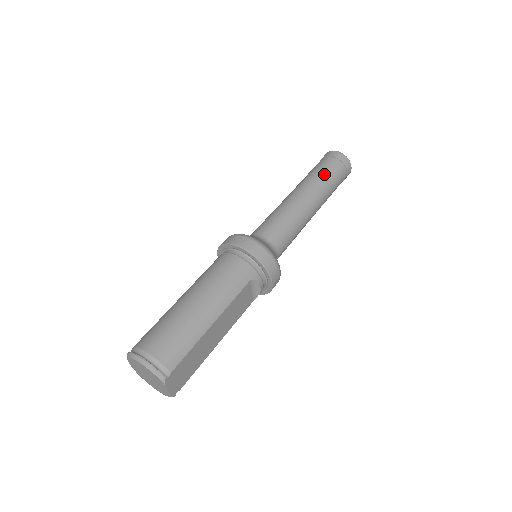
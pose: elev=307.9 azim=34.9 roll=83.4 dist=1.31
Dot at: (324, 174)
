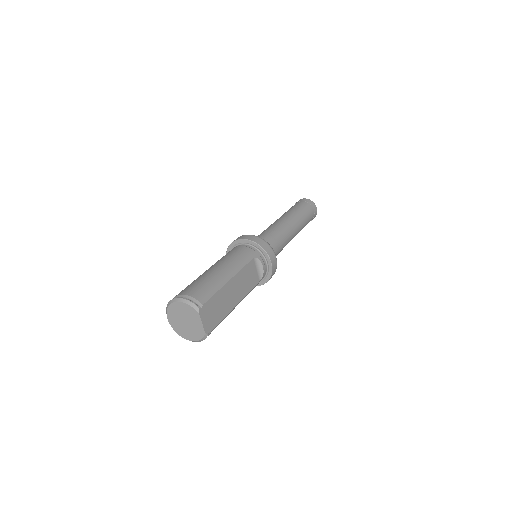
Dot at: (296, 209)
